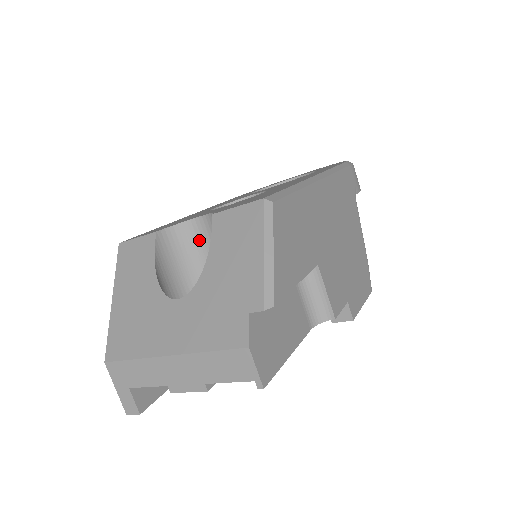
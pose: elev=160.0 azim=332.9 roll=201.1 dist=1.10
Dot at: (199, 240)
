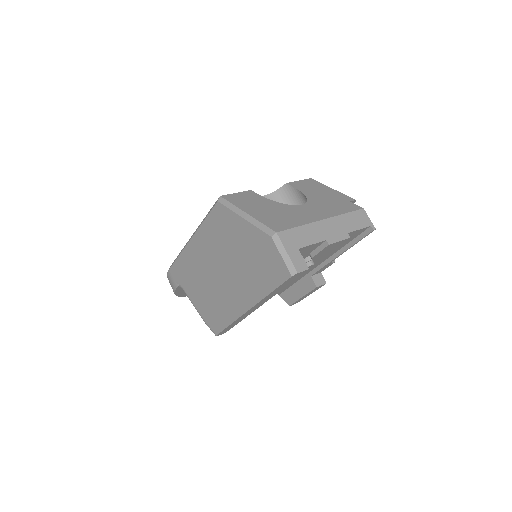
Dot at: occluded
